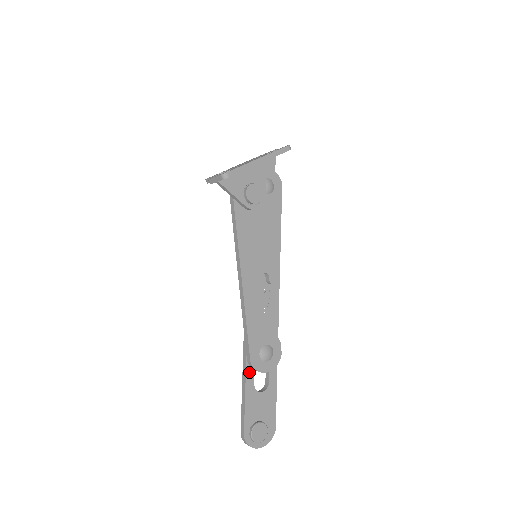
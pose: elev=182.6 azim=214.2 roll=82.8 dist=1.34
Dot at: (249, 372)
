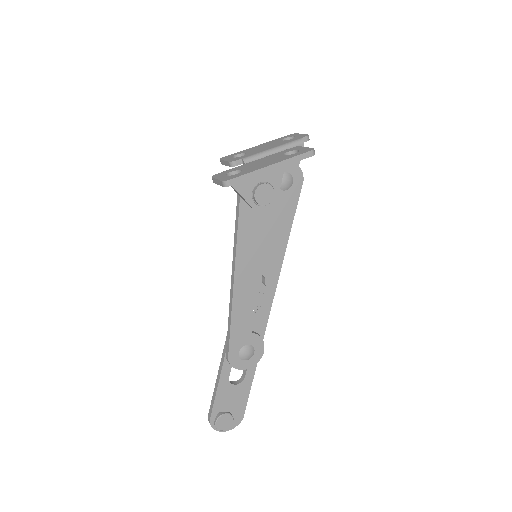
Dot at: (226, 366)
